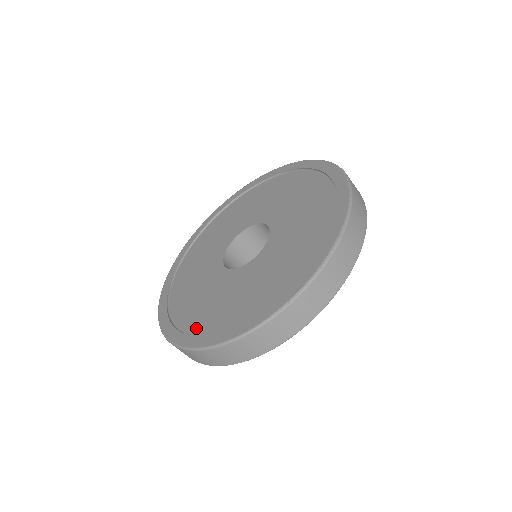
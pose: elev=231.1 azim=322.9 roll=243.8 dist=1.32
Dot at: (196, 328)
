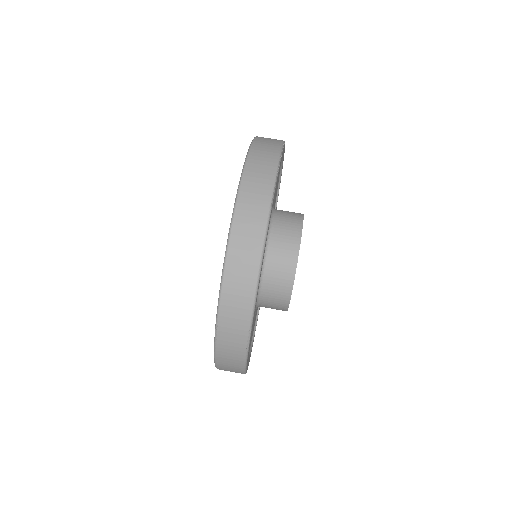
Dot at: occluded
